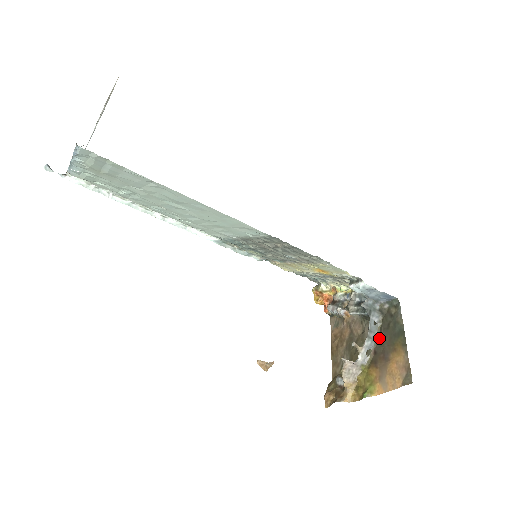
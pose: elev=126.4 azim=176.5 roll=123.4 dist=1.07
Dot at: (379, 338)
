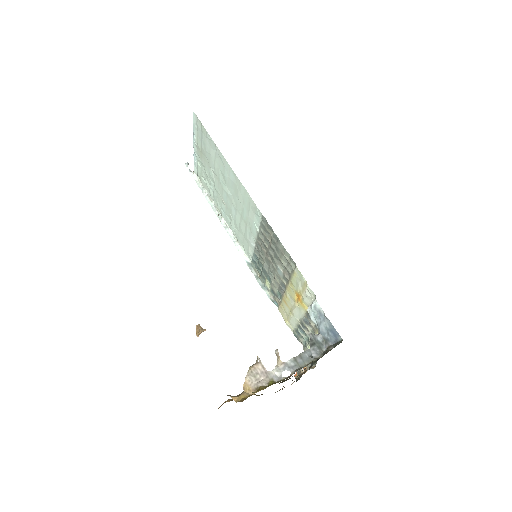
Dot at: (304, 366)
